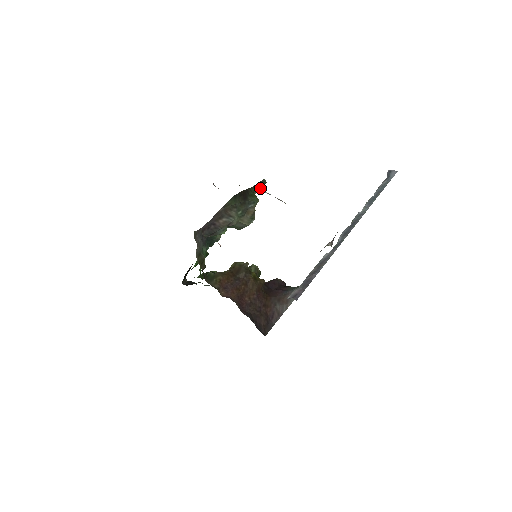
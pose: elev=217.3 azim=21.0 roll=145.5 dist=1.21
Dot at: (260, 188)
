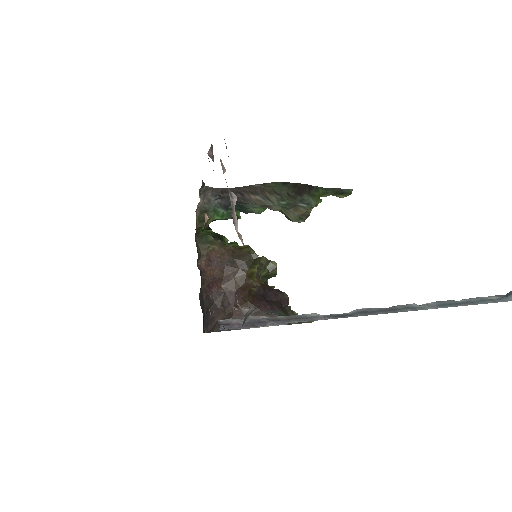
Dot at: (338, 195)
